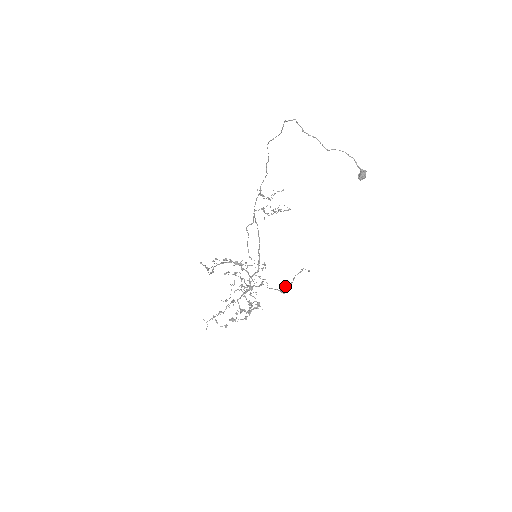
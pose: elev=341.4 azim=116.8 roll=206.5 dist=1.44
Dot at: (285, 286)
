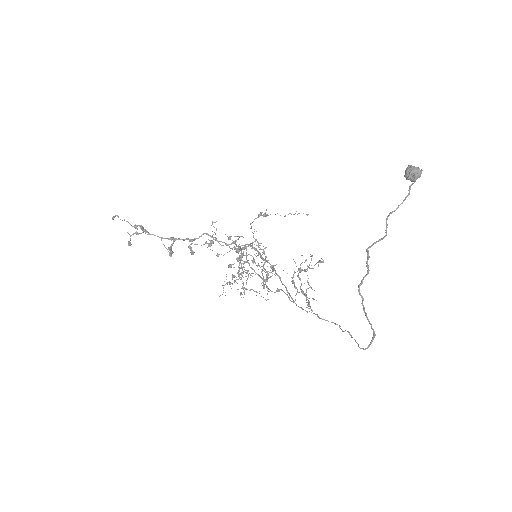
Dot at: occluded
